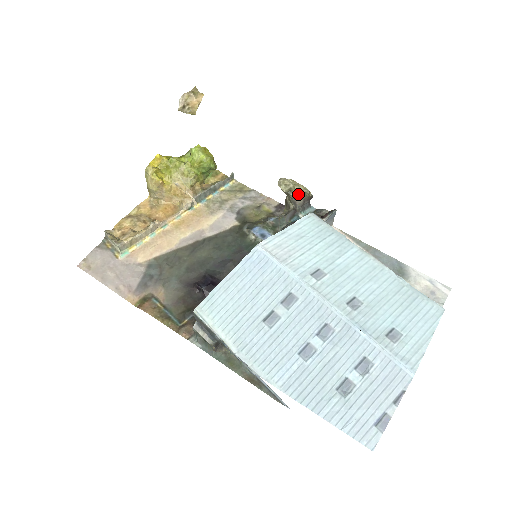
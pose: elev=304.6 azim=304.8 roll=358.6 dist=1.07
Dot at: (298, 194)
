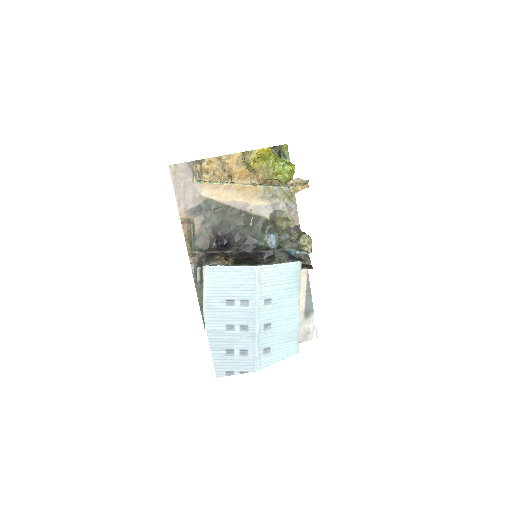
Dot at: (305, 250)
